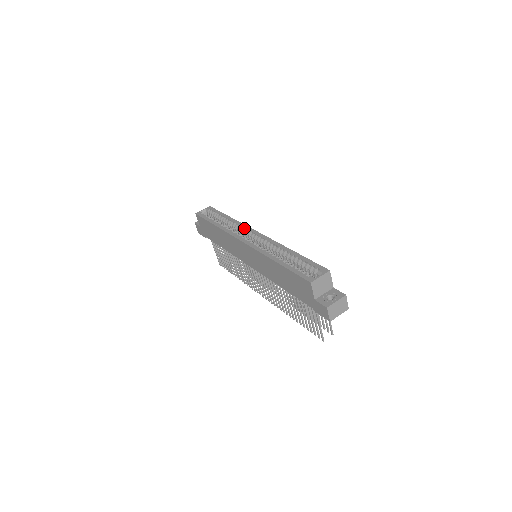
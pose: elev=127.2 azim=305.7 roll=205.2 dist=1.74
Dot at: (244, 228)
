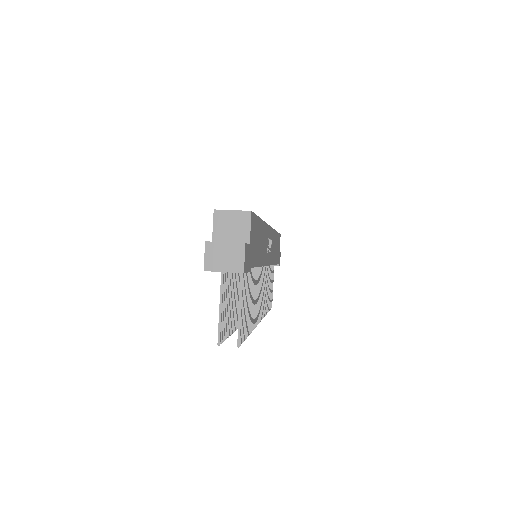
Dot at: occluded
